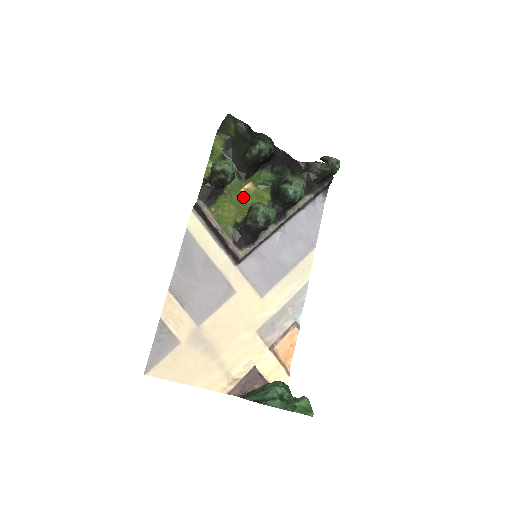
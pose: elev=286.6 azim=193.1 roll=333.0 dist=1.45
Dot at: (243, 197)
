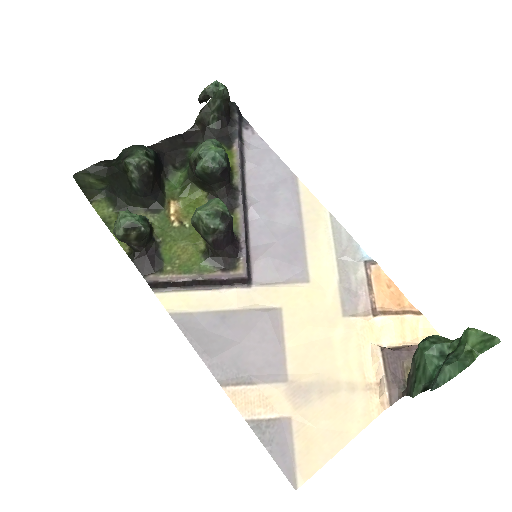
Dot at: (181, 223)
